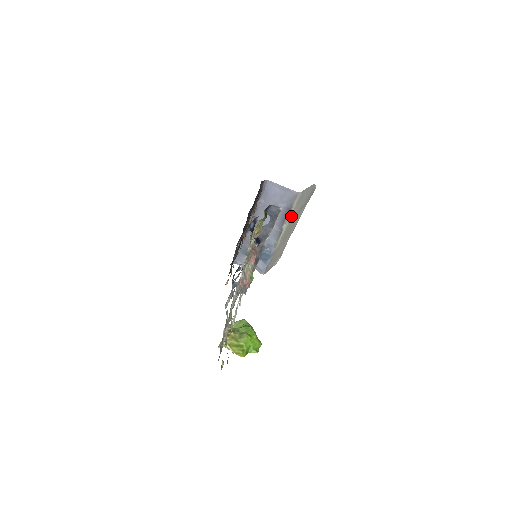
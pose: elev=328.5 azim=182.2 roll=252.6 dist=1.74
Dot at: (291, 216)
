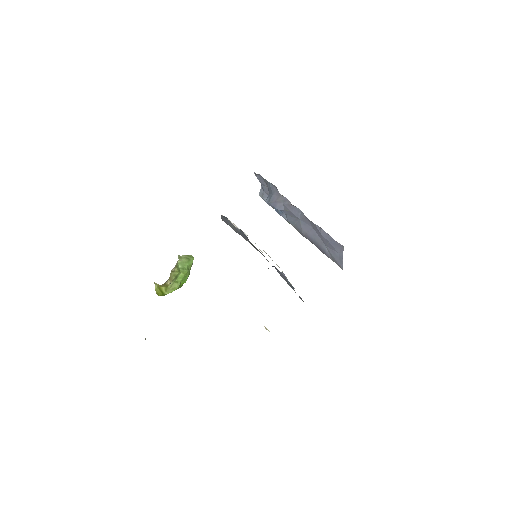
Dot at: occluded
